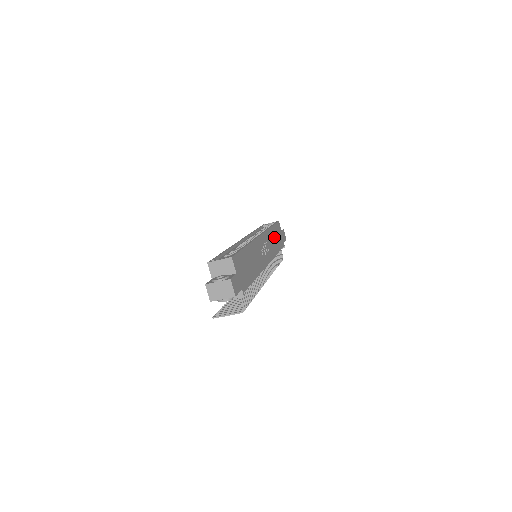
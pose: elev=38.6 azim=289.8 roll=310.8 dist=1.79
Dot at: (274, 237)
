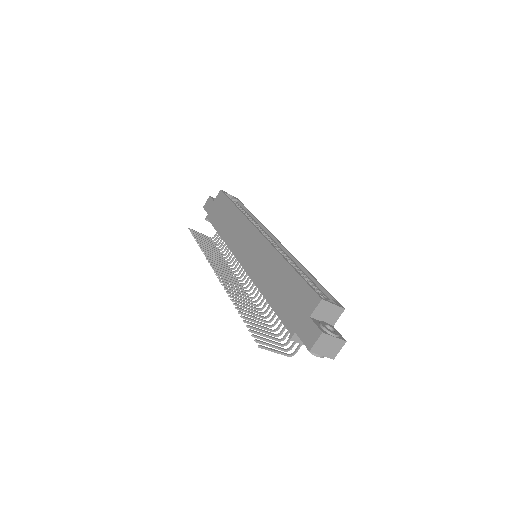
Dot at: occluded
